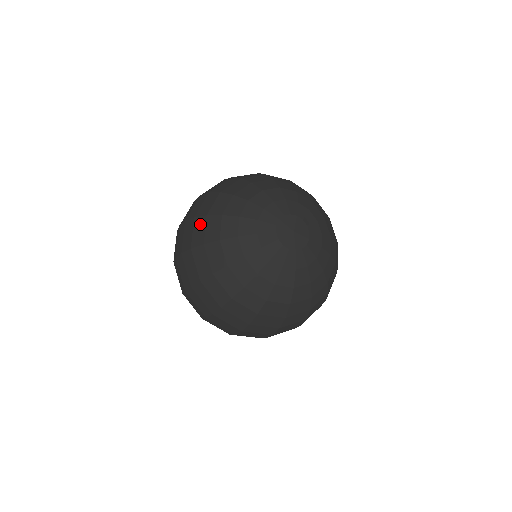
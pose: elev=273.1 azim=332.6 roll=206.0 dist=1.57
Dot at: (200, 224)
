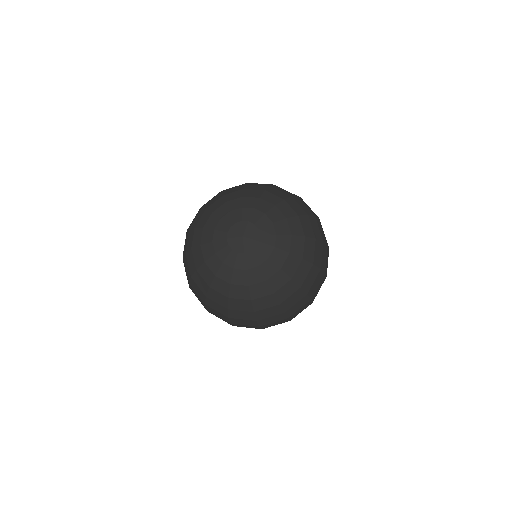
Dot at: (185, 261)
